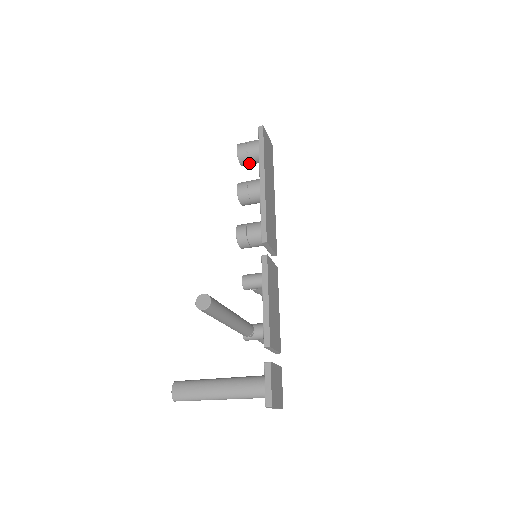
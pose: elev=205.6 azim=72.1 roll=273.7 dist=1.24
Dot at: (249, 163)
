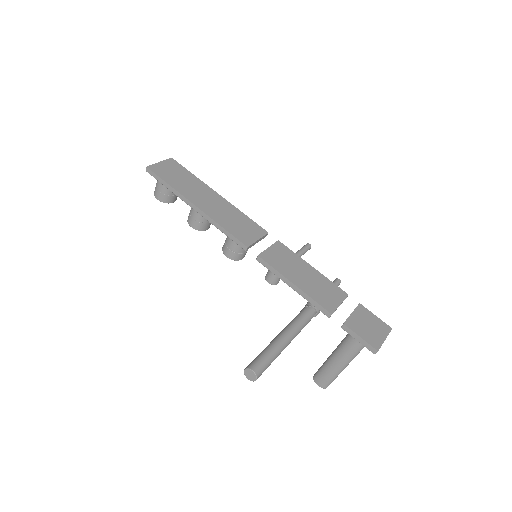
Dot at: occluded
